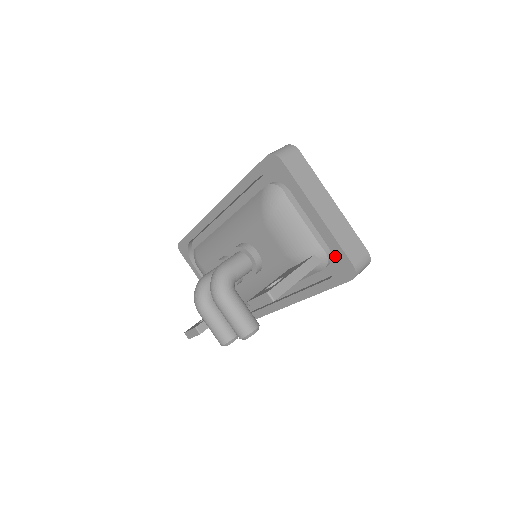
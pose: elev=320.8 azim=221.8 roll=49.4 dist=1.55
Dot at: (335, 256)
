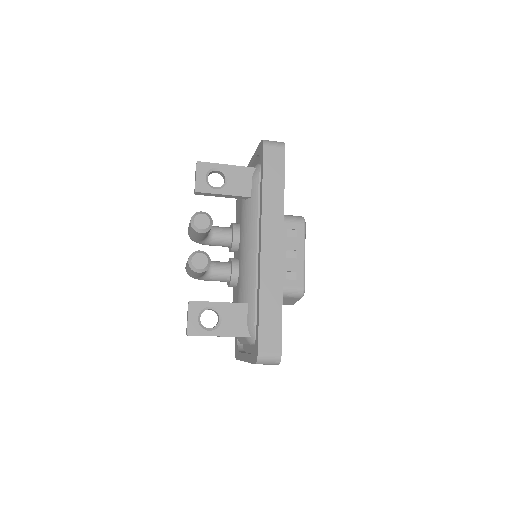
Dot at: (258, 155)
